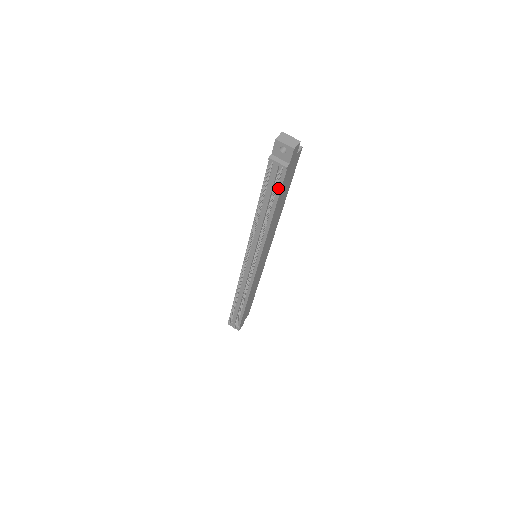
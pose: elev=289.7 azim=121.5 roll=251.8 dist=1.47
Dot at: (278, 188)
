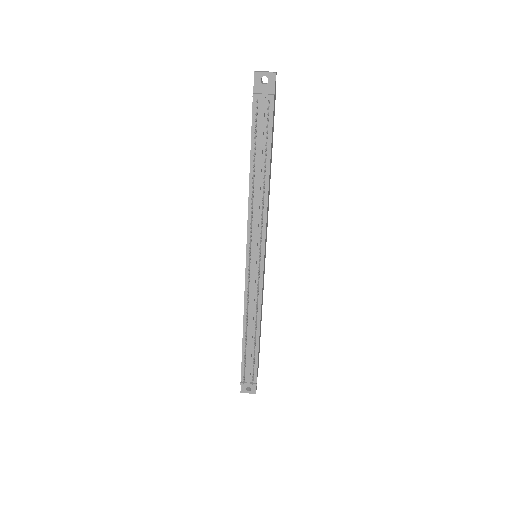
Dot at: (269, 130)
